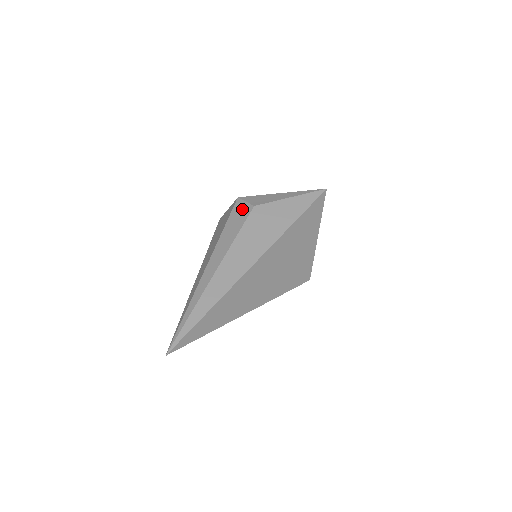
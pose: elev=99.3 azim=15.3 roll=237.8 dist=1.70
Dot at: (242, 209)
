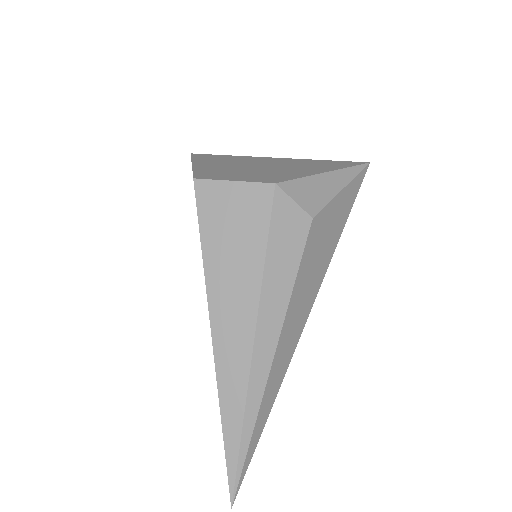
Dot at: (292, 220)
